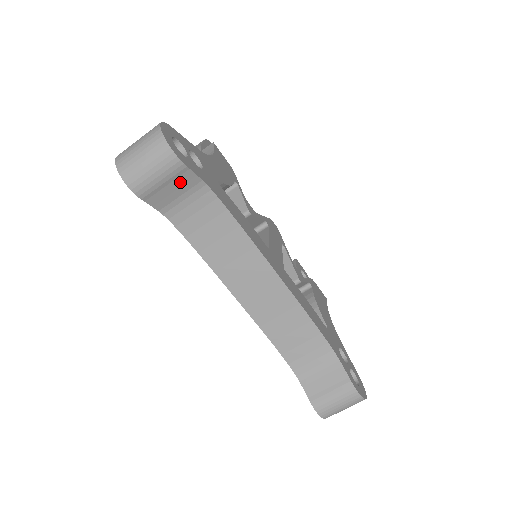
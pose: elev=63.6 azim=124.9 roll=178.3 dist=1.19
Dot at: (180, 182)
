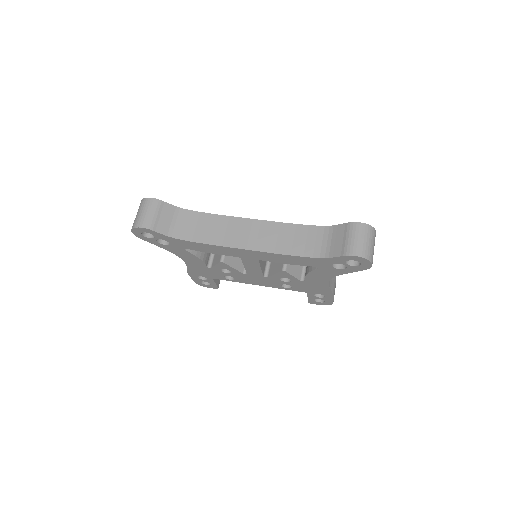
Dot at: (165, 212)
